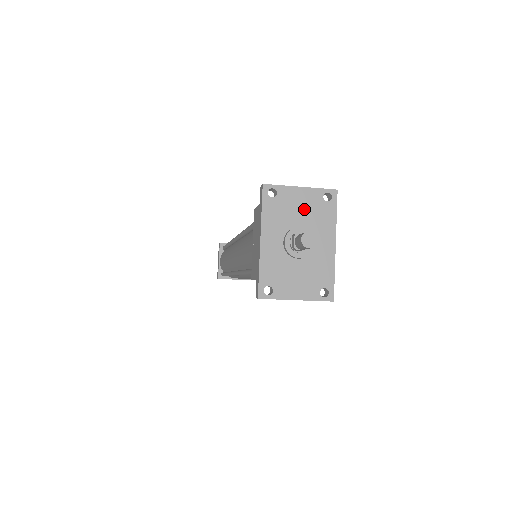
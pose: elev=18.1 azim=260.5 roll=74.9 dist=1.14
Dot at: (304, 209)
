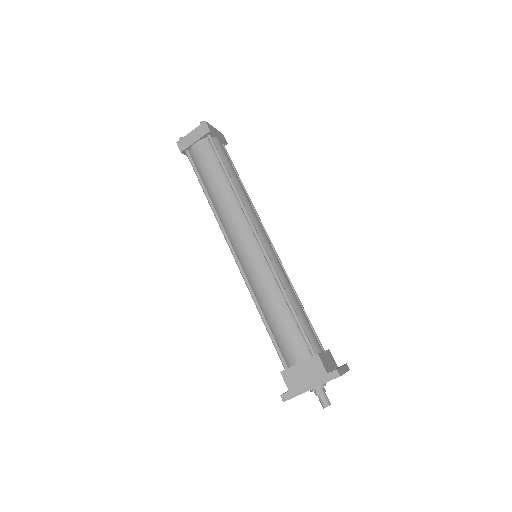
Dot at: occluded
